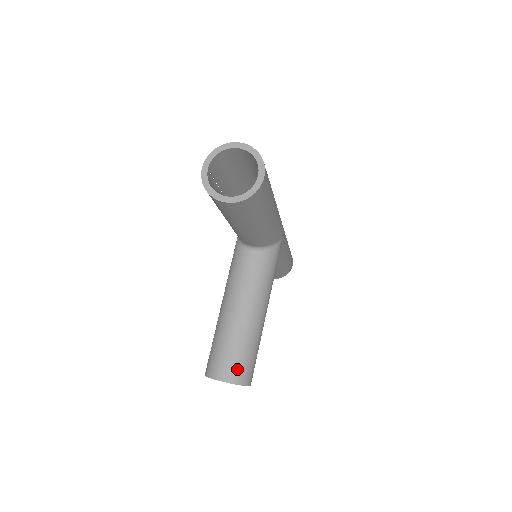
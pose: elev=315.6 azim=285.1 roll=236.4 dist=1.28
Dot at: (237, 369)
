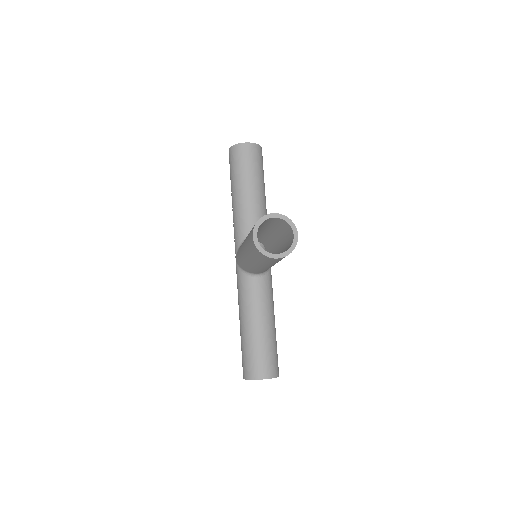
Dot at: occluded
